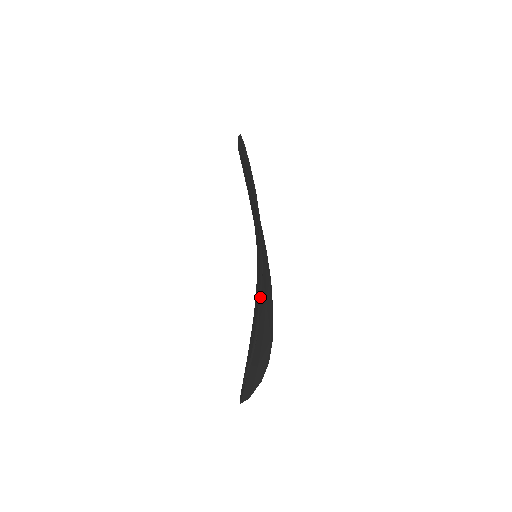
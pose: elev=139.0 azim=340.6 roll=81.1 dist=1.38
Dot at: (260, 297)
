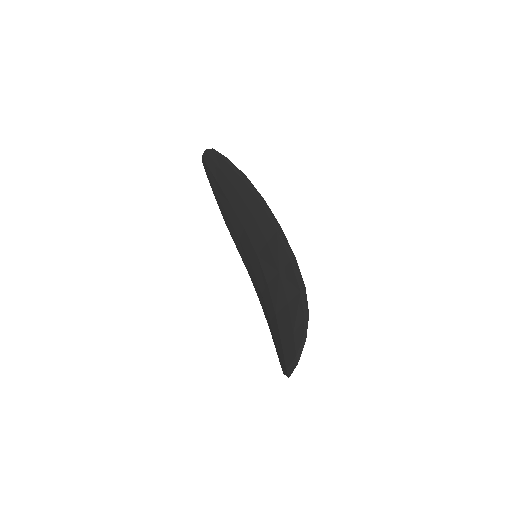
Dot at: (302, 288)
